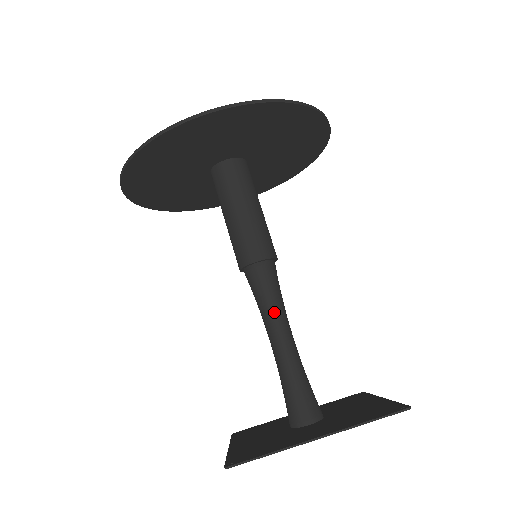
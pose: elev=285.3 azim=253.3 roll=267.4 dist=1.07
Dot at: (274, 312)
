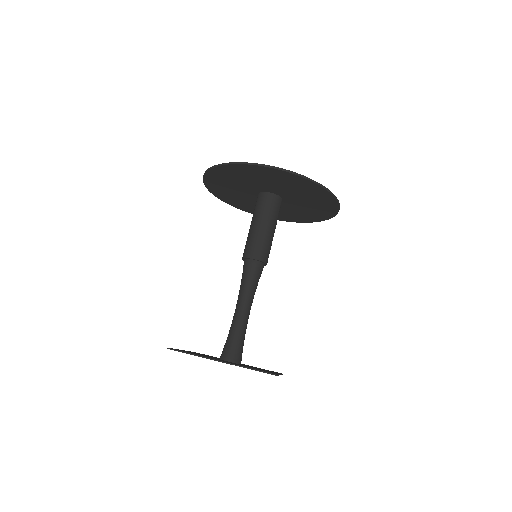
Dot at: (246, 292)
